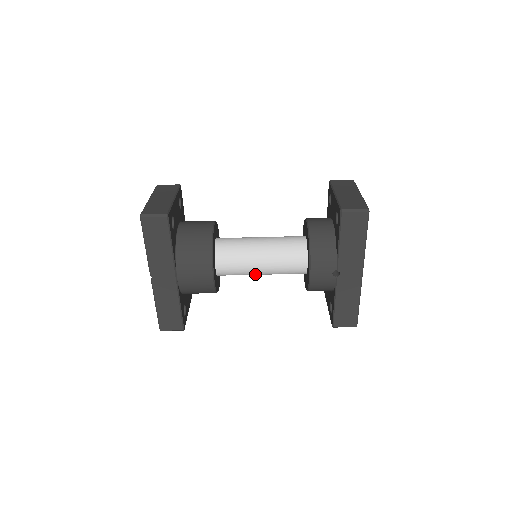
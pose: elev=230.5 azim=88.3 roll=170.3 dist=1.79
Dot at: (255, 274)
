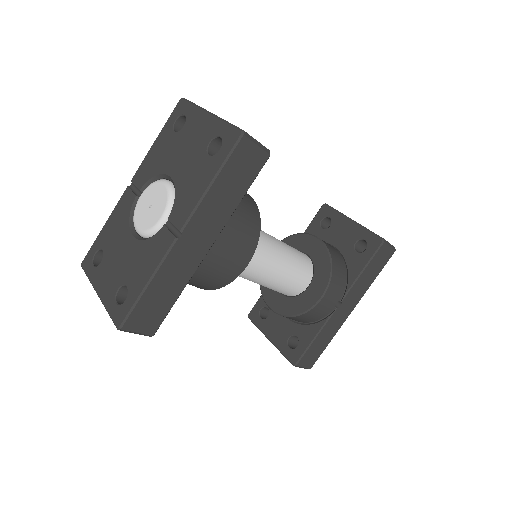
Dot at: (254, 279)
